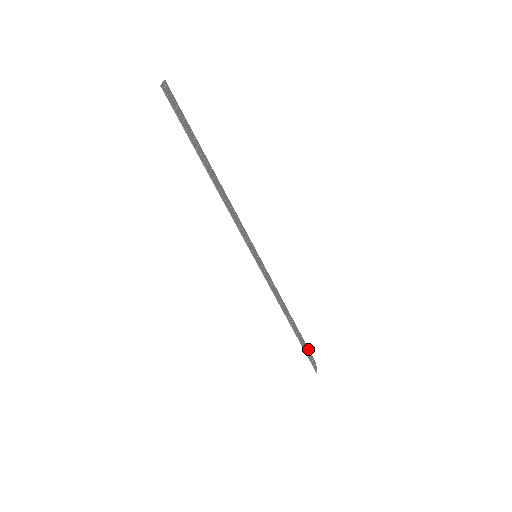
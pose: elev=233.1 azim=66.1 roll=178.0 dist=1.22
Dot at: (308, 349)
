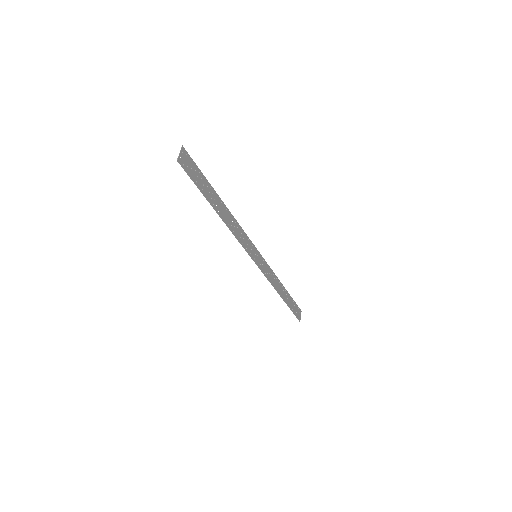
Dot at: (296, 304)
